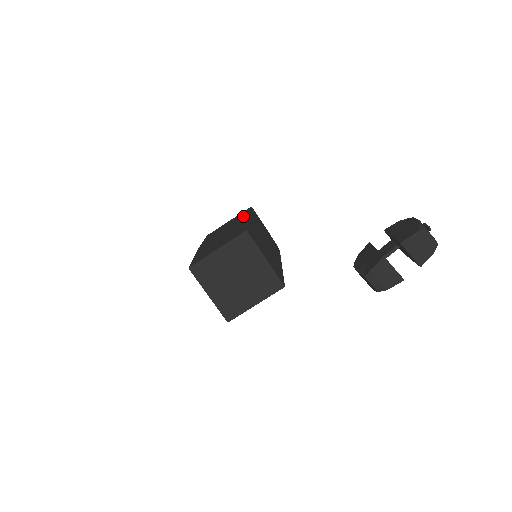
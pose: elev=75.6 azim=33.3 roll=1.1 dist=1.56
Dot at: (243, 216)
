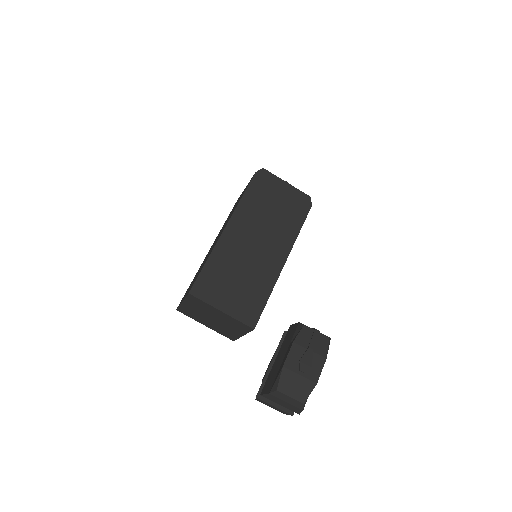
Dot at: (235, 207)
